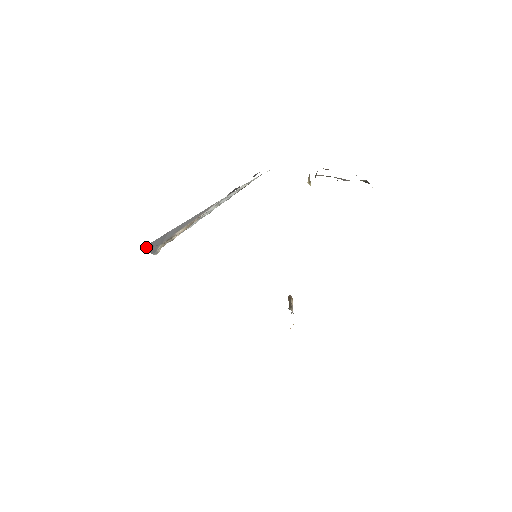
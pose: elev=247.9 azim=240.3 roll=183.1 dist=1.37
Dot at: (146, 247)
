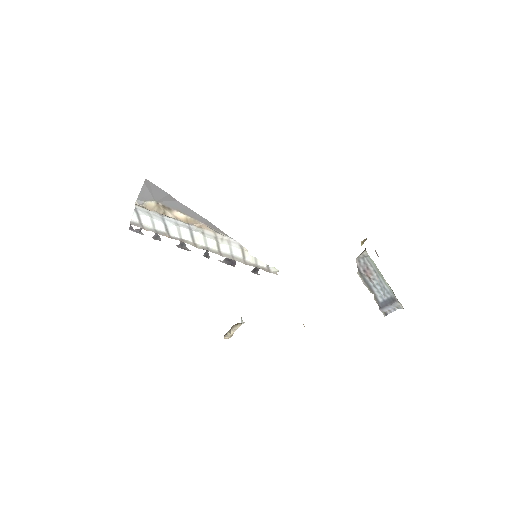
Dot at: (148, 184)
